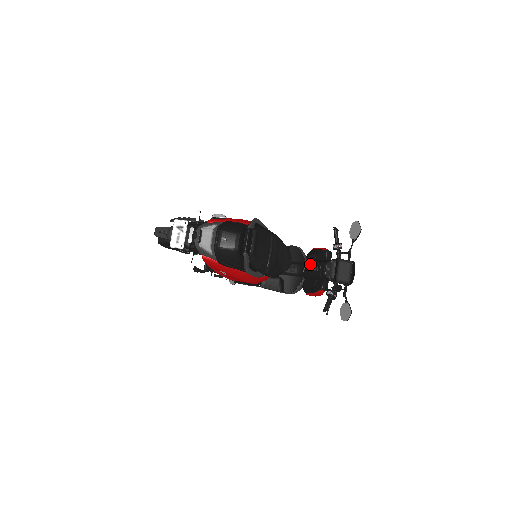
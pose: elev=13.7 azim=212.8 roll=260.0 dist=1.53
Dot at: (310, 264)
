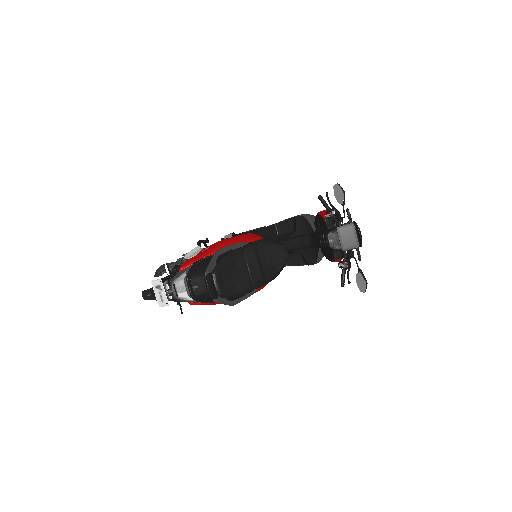
Dot at: (316, 236)
